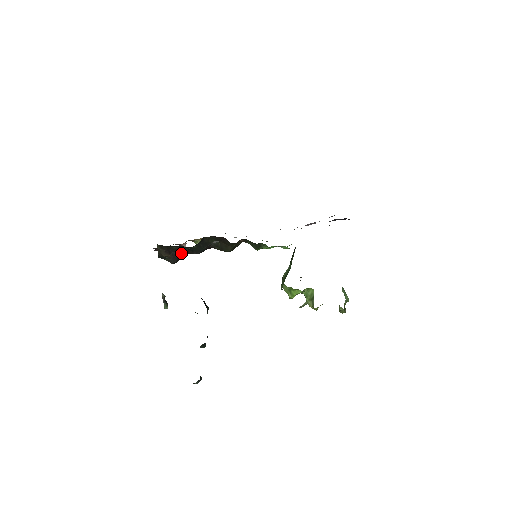
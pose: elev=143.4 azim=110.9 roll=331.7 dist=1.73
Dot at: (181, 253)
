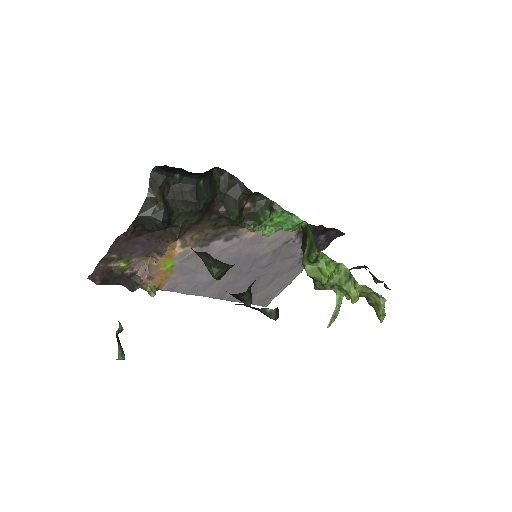
Dot at: (175, 206)
